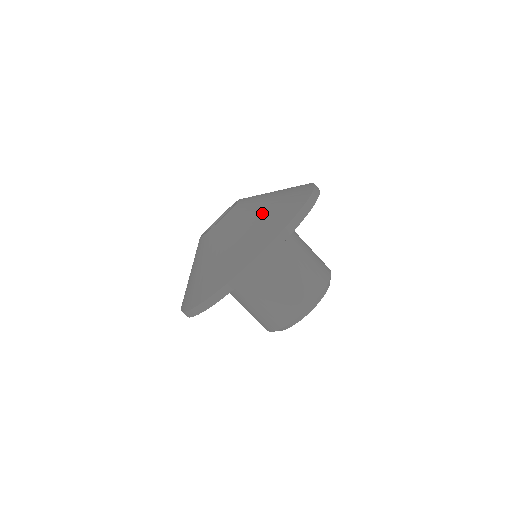
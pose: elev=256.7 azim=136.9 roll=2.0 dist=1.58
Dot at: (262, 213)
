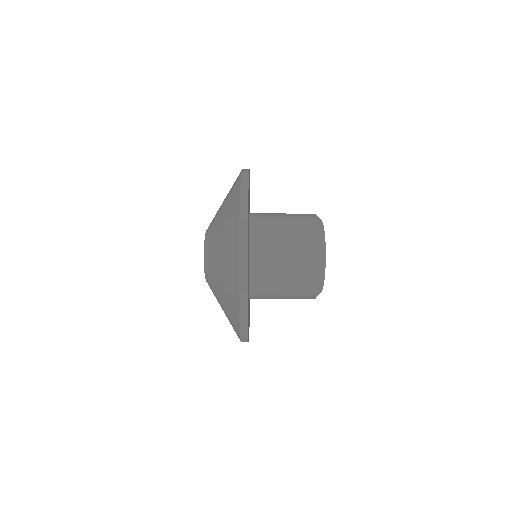
Dot at: (223, 202)
